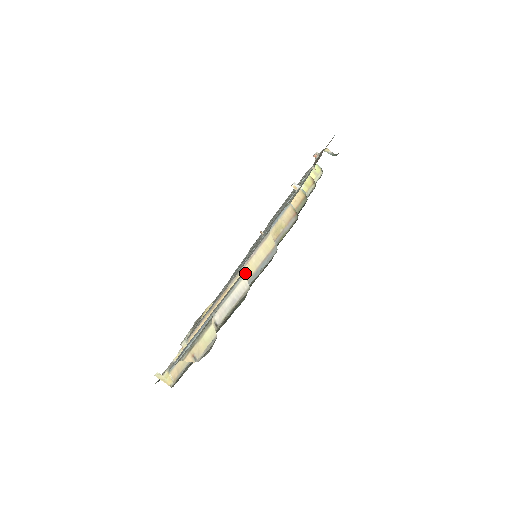
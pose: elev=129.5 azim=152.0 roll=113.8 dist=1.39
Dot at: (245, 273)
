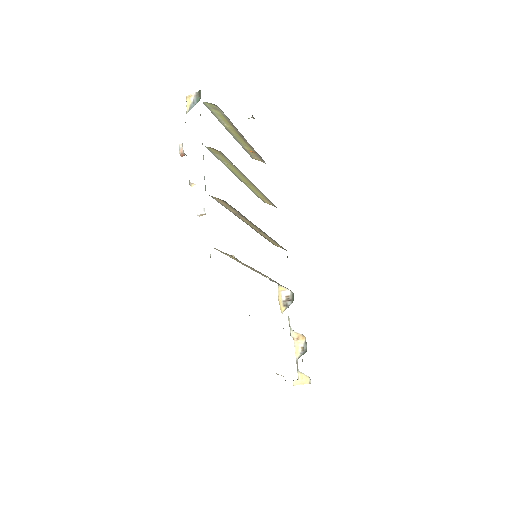
Dot at: occluded
